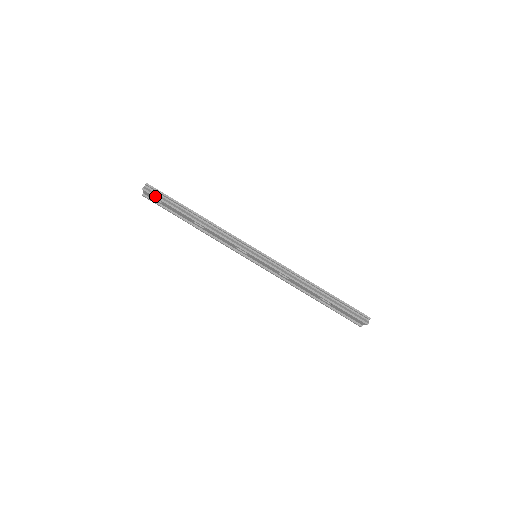
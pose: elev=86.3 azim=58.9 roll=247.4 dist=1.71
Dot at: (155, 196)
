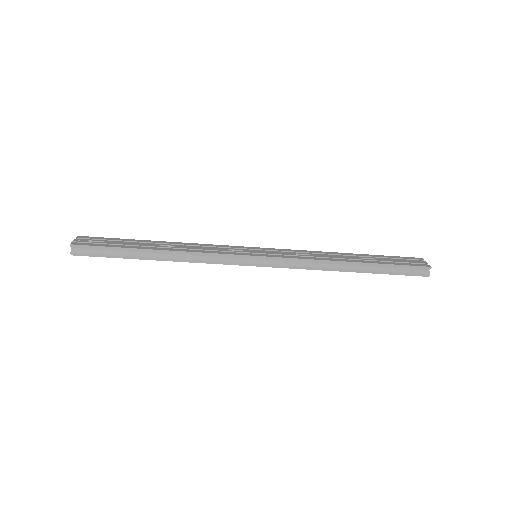
Dot at: (92, 255)
